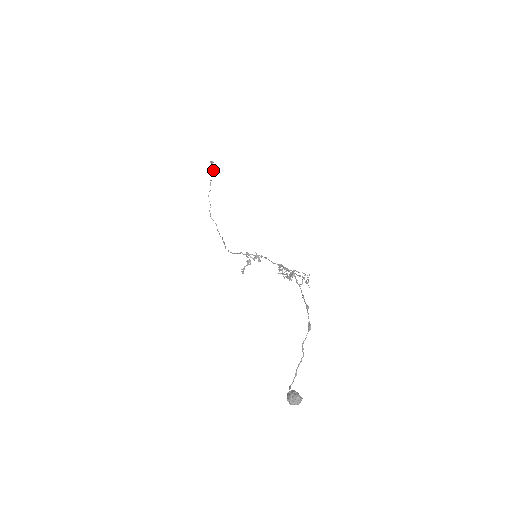
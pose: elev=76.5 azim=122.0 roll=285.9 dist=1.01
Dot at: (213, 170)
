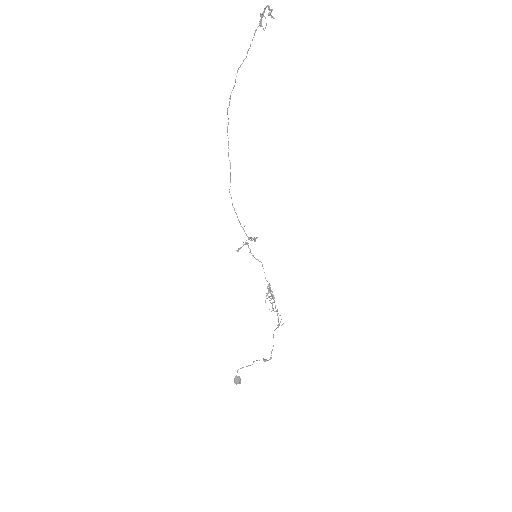
Dot at: (264, 12)
